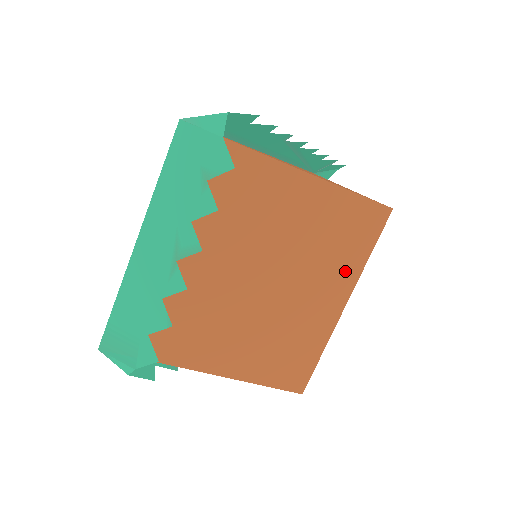
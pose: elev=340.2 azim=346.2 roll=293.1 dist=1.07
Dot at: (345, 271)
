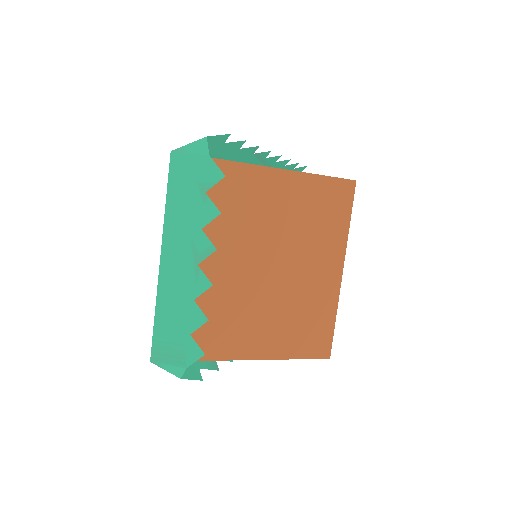
Dot at: (334, 242)
